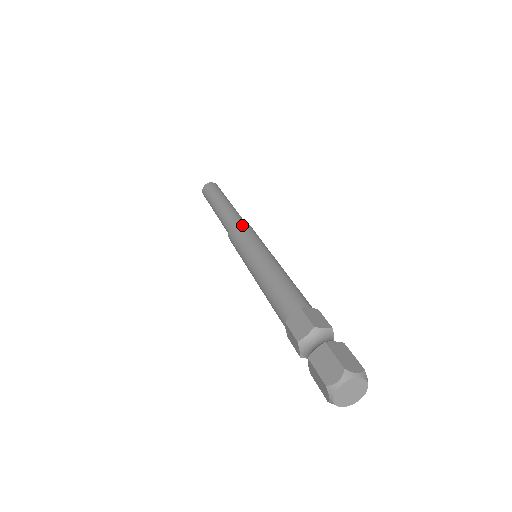
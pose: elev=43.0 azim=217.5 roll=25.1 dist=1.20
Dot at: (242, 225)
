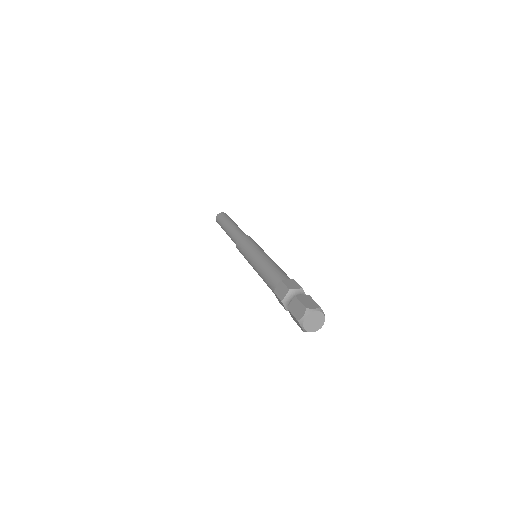
Dot at: occluded
